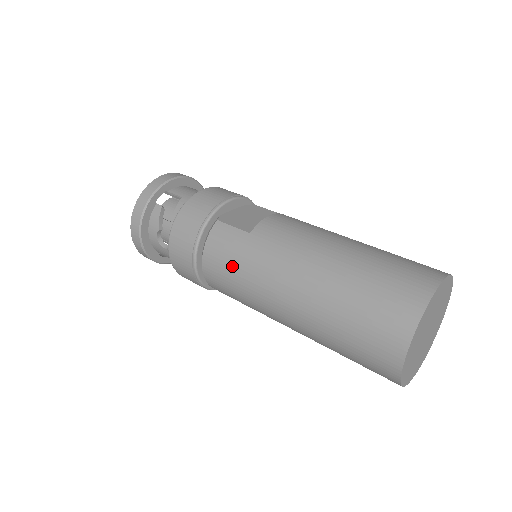
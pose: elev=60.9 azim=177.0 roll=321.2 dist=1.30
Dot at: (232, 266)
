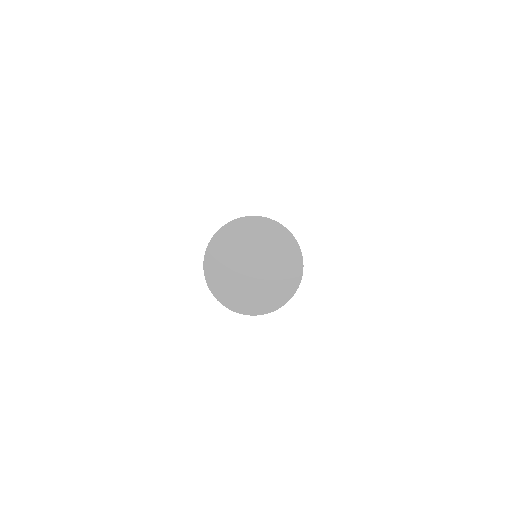
Dot at: occluded
